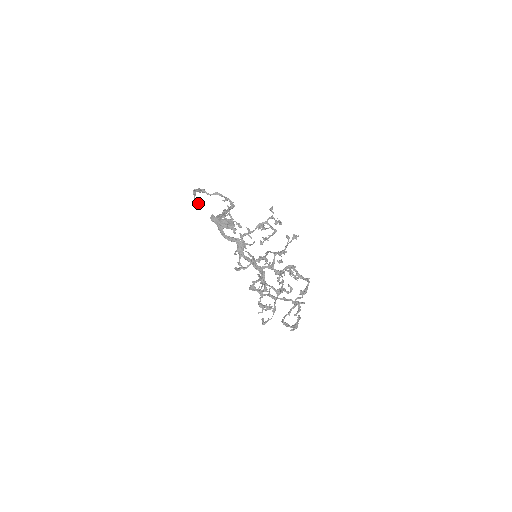
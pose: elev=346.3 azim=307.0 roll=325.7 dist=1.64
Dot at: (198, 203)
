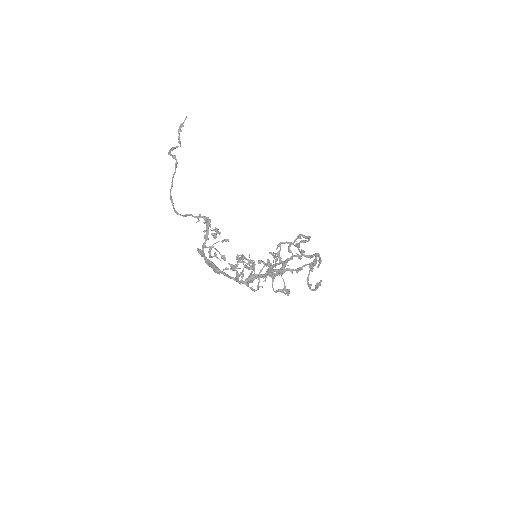
Dot at: (183, 126)
